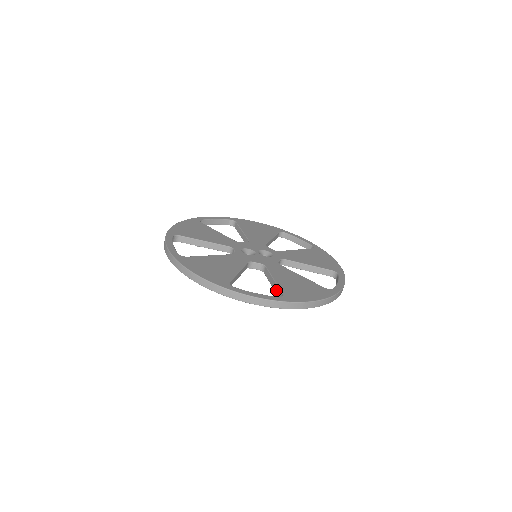
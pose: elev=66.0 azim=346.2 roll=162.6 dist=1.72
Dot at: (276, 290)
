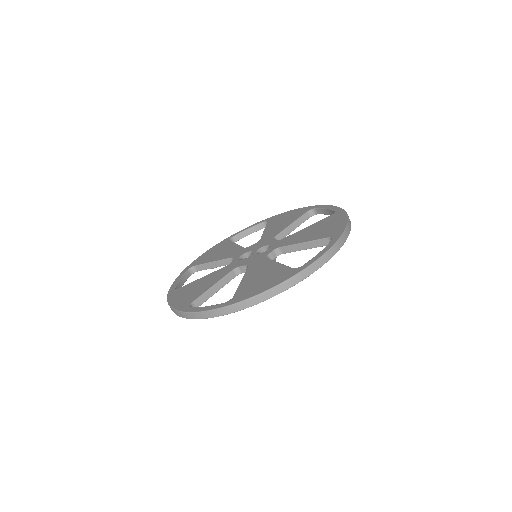
Dot at: occluded
